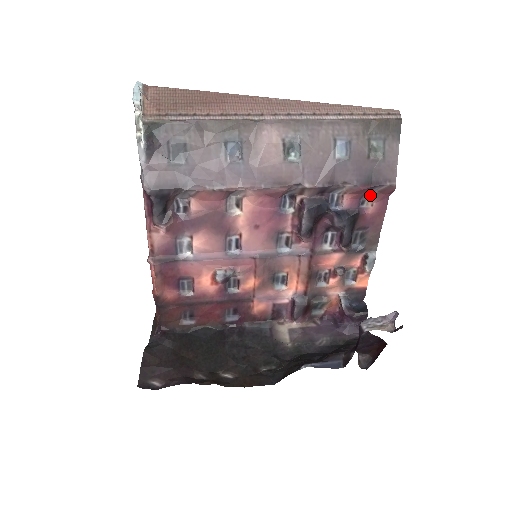
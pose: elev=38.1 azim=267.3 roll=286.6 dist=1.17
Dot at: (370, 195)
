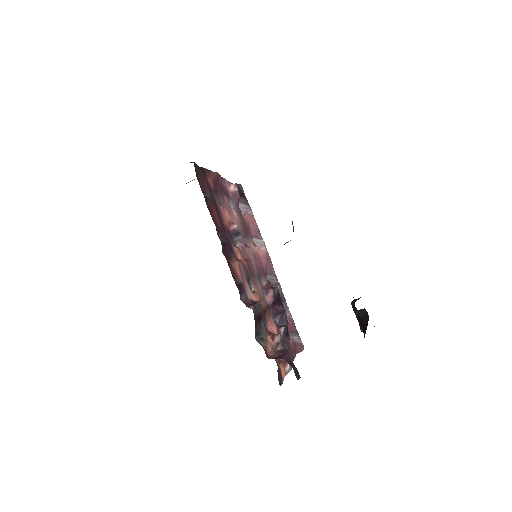
Dot at: (291, 338)
